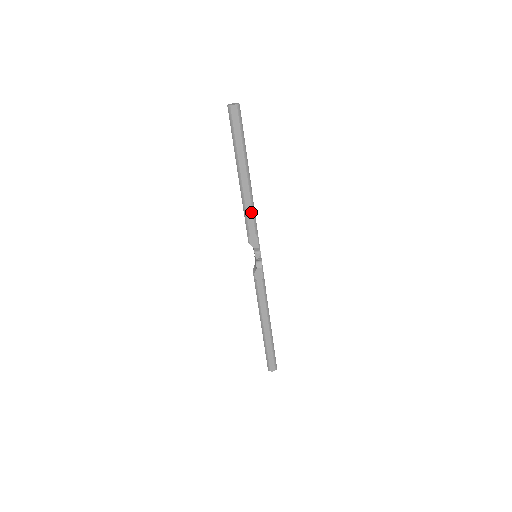
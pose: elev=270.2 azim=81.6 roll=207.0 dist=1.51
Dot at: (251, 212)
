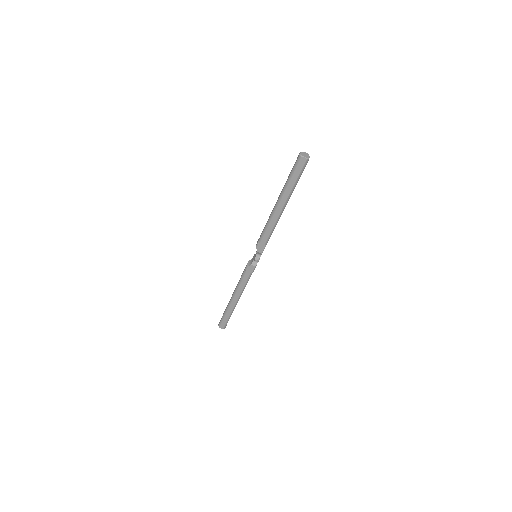
Dot at: (271, 230)
